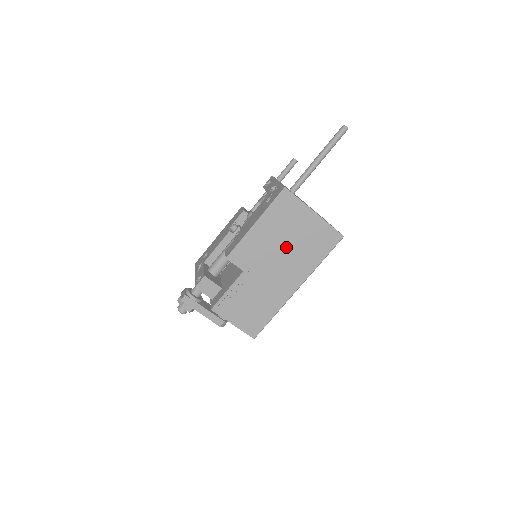
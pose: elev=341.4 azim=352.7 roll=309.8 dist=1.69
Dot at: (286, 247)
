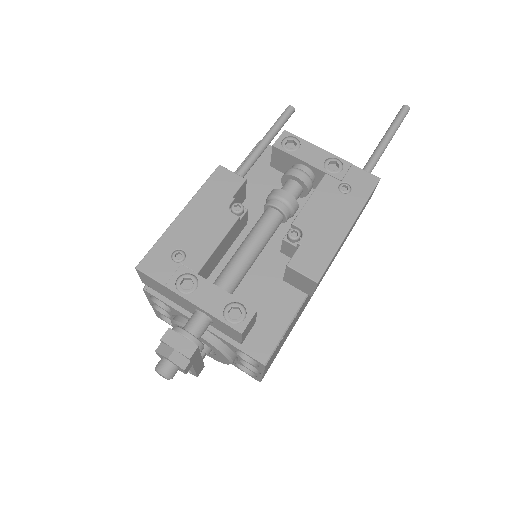
Dot at: occluded
